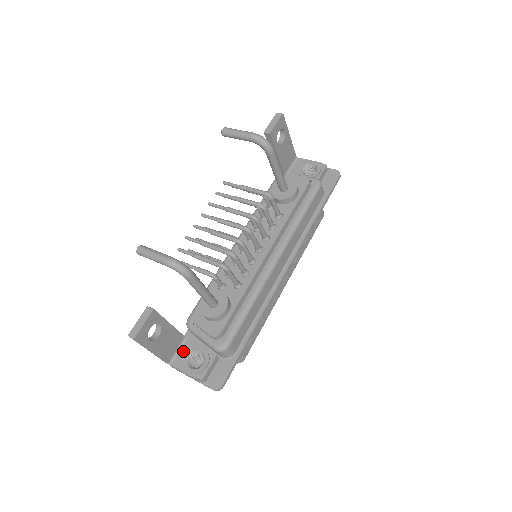
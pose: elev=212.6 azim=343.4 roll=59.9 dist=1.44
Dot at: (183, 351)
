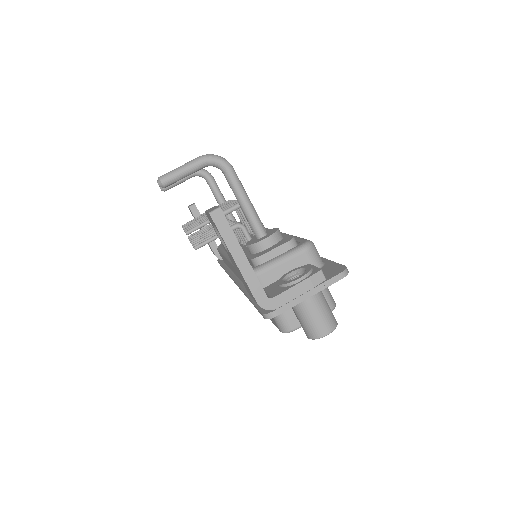
Dot at: (271, 290)
